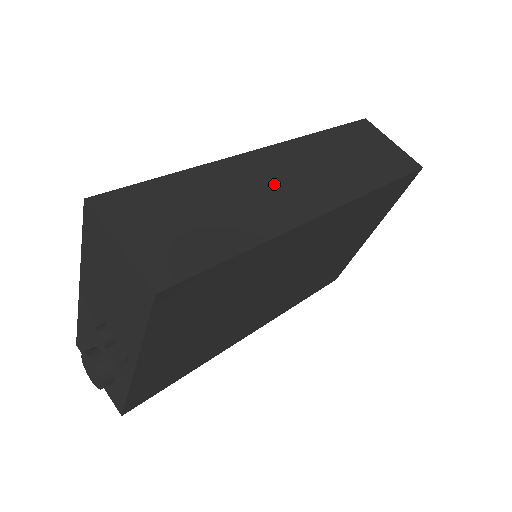
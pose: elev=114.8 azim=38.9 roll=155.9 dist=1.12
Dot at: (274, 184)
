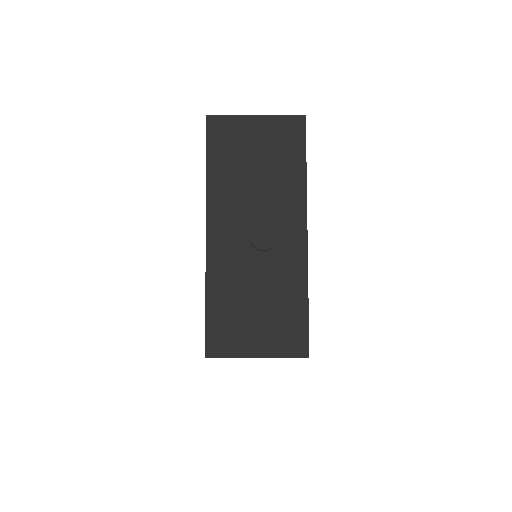
Dot at: occluded
